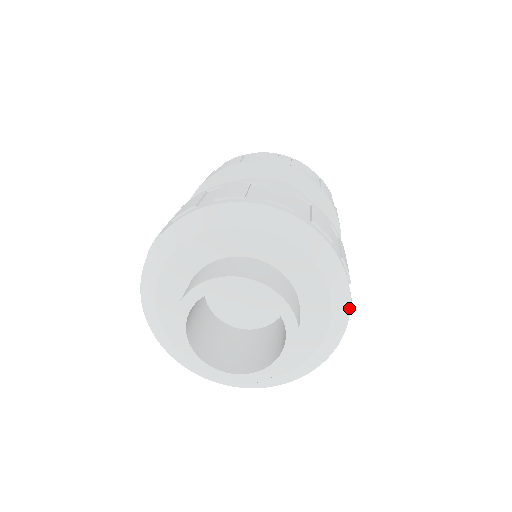
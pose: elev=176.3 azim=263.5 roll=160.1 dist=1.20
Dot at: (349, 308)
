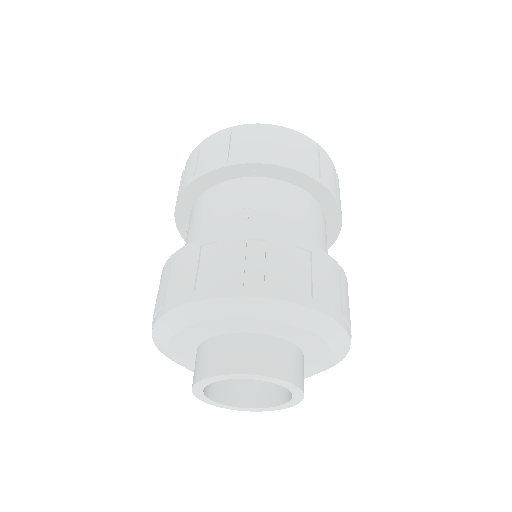
Dot at: (349, 347)
